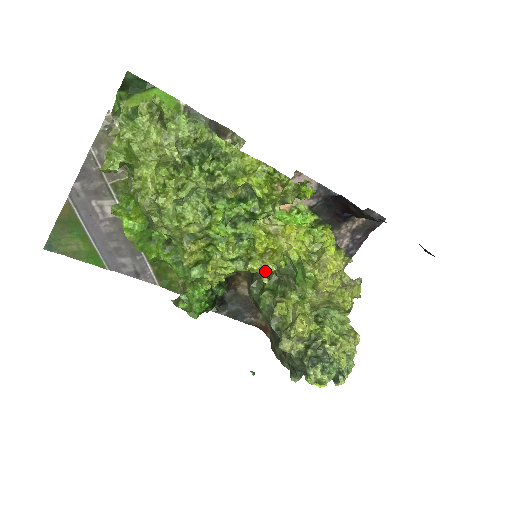
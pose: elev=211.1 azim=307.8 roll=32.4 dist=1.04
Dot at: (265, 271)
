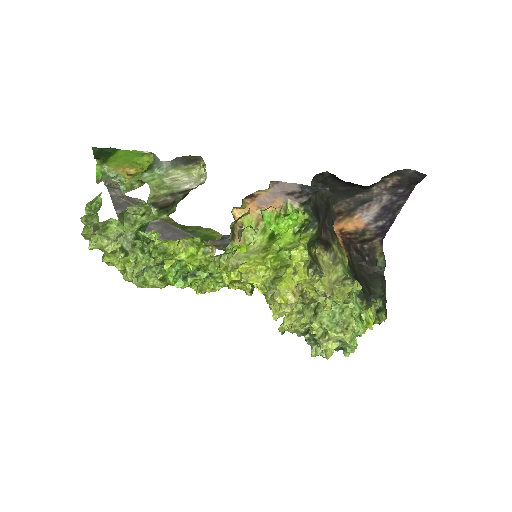
Dot at: (245, 288)
